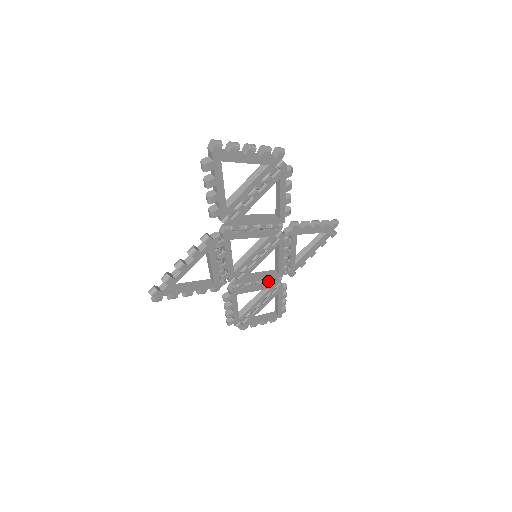
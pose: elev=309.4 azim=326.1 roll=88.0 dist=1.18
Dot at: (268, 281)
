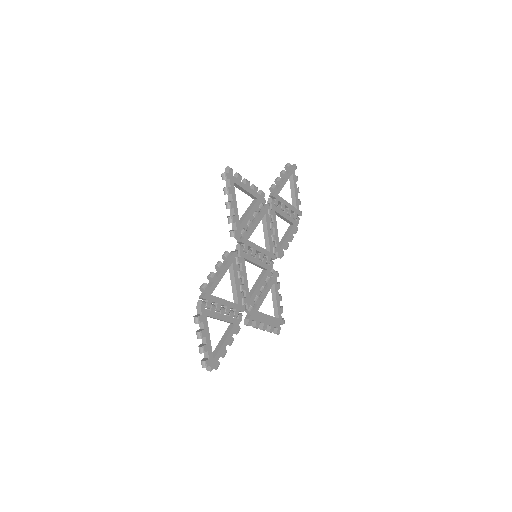
Dot at: (243, 293)
